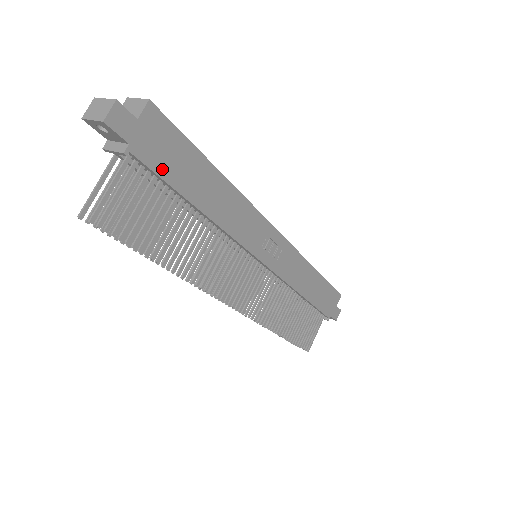
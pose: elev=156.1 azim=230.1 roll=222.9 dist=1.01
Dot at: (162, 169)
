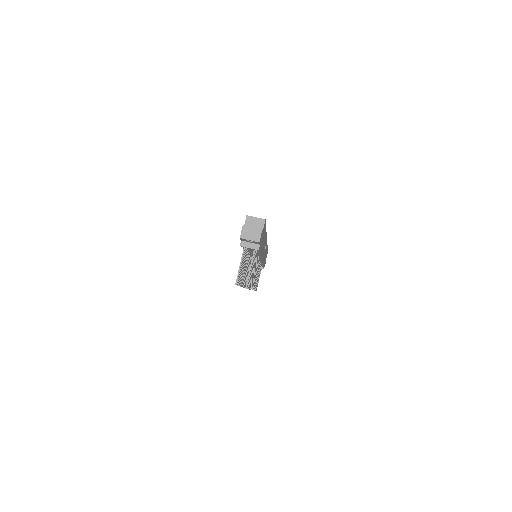
Dot at: occluded
